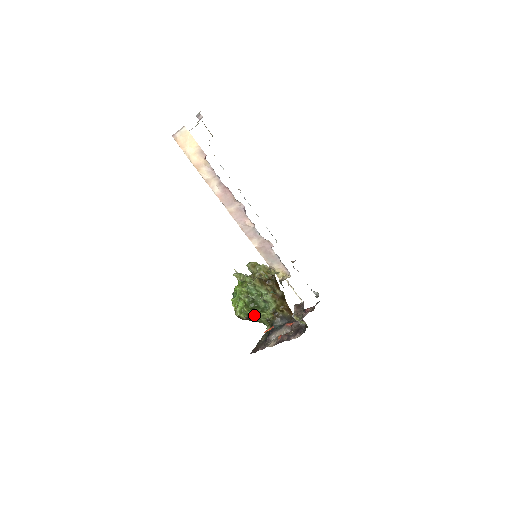
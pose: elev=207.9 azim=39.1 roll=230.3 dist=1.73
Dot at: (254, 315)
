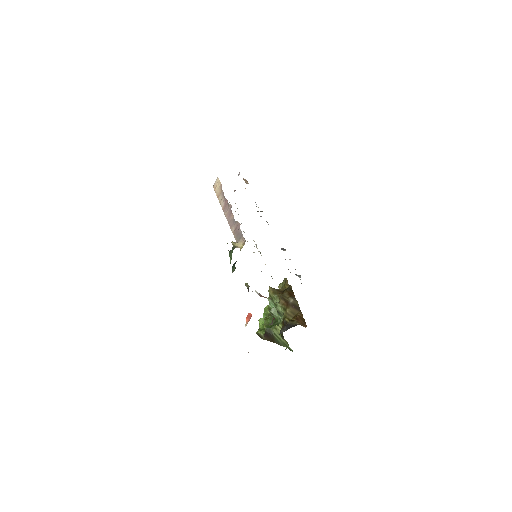
Dot at: (271, 331)
